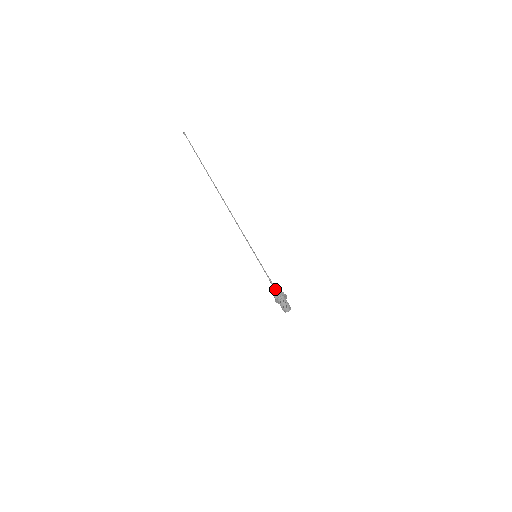
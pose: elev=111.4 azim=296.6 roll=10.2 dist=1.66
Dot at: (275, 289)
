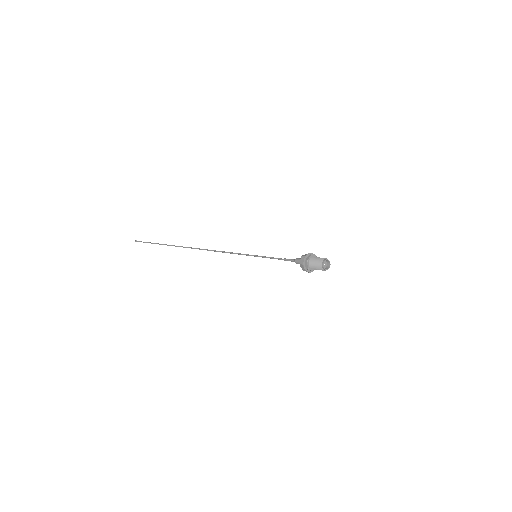
Dot at: (296, 259)
